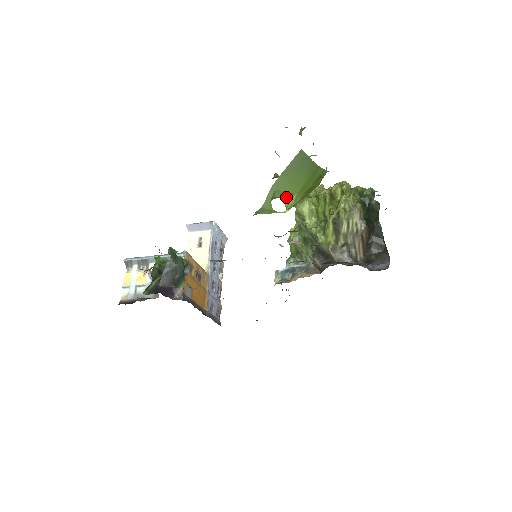
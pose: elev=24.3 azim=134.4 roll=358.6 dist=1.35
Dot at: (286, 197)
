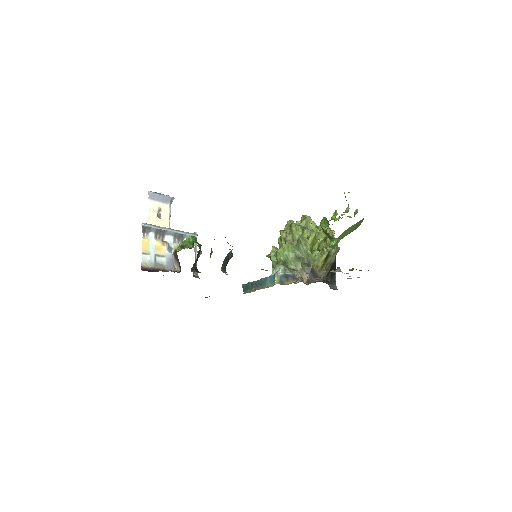
Dot at: occluded
